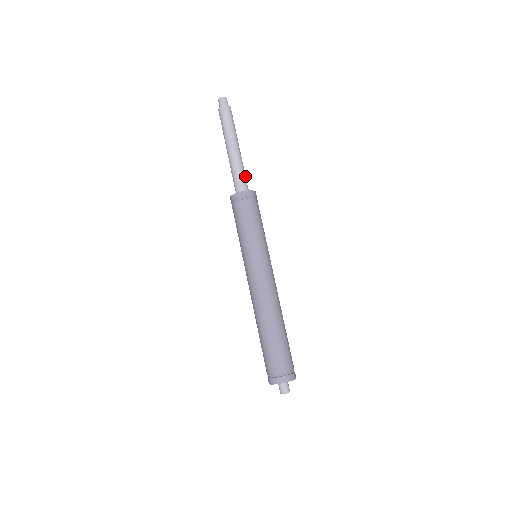
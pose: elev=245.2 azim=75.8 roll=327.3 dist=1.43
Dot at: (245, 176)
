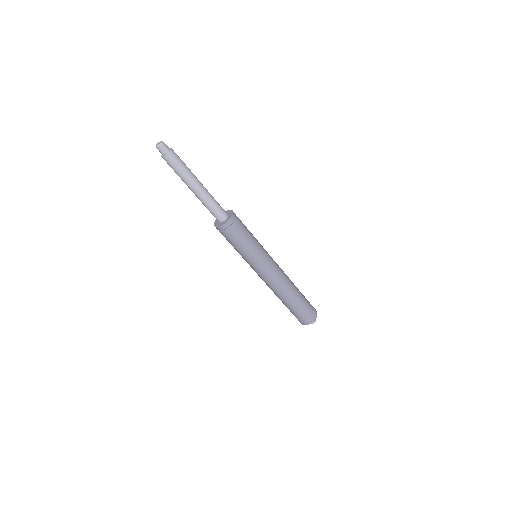
Dot at: (218, 204)
